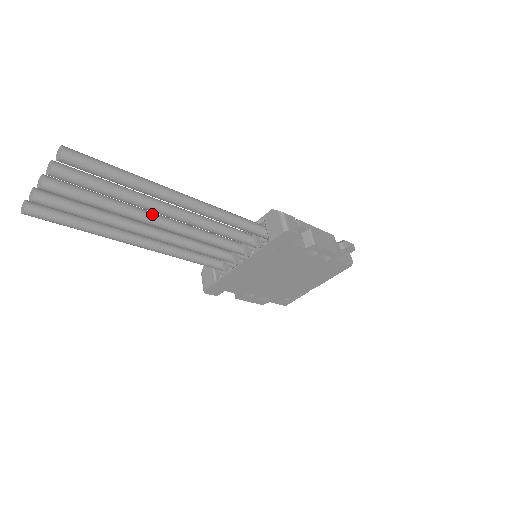
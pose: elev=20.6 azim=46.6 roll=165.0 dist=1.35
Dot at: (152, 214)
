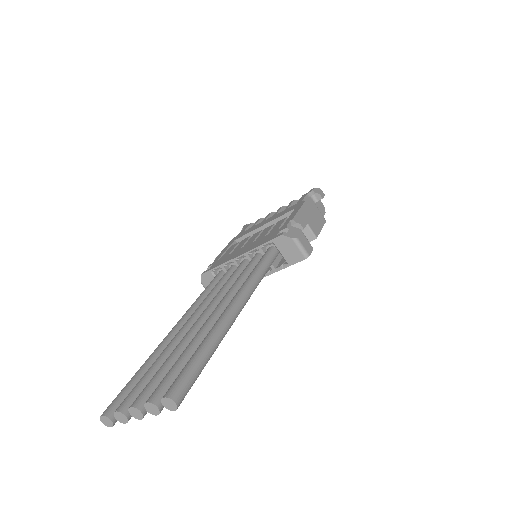
Dot at: occluded
